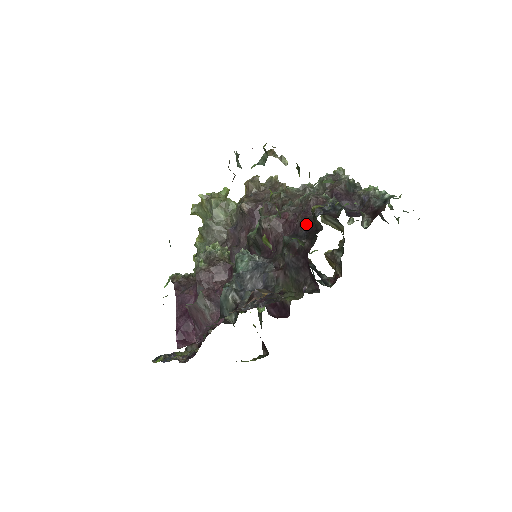
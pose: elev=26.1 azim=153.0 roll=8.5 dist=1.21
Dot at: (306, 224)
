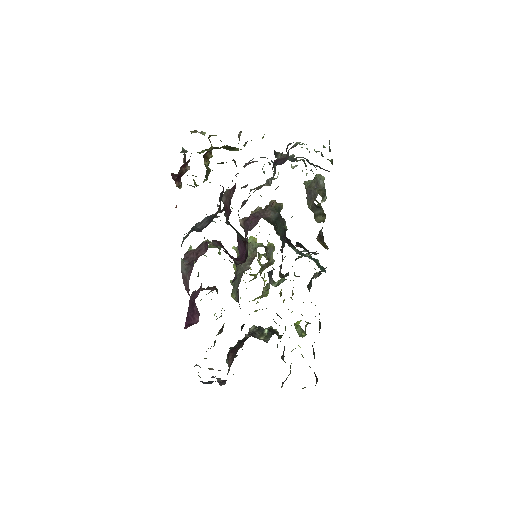
Dot at: (236, 174)
